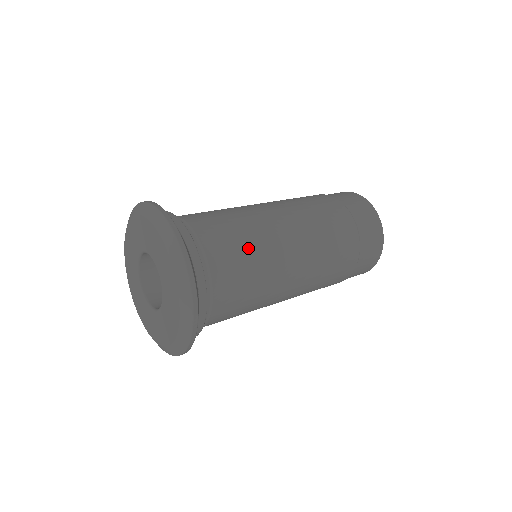
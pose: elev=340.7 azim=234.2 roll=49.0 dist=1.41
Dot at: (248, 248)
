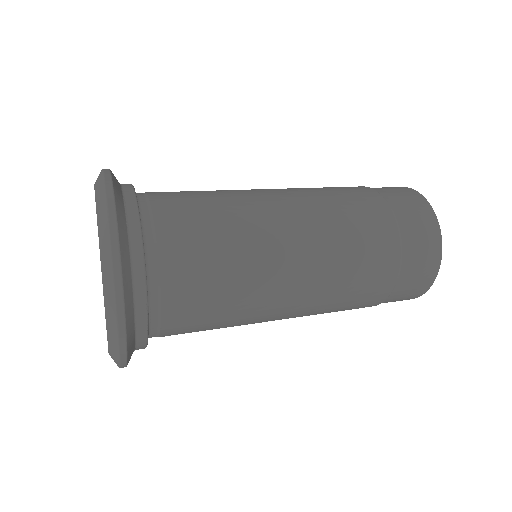
Dot at: (211, 200)
